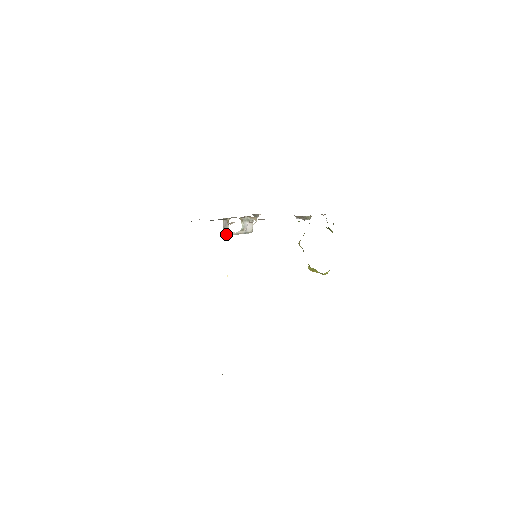
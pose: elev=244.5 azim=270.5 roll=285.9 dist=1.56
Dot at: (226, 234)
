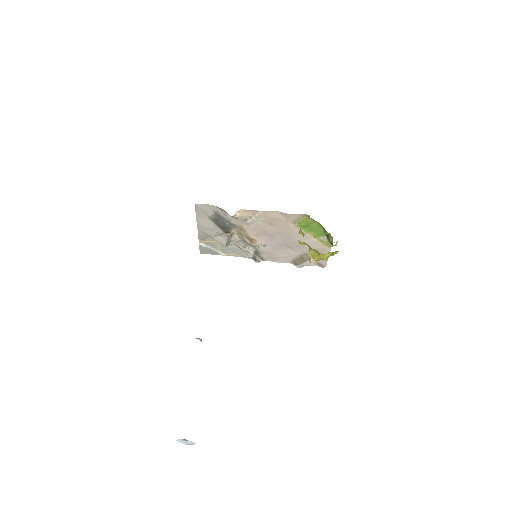
Dot at: (228, 244)
